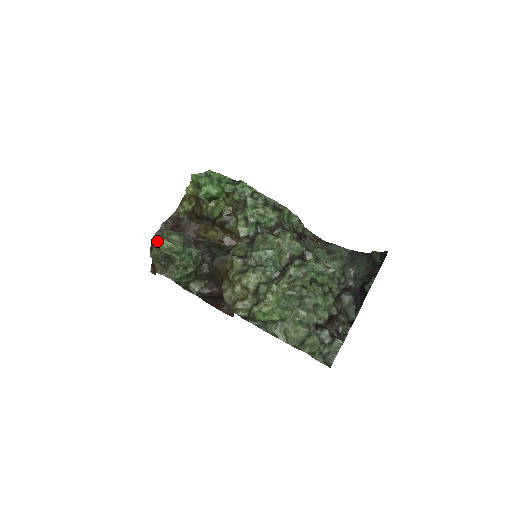
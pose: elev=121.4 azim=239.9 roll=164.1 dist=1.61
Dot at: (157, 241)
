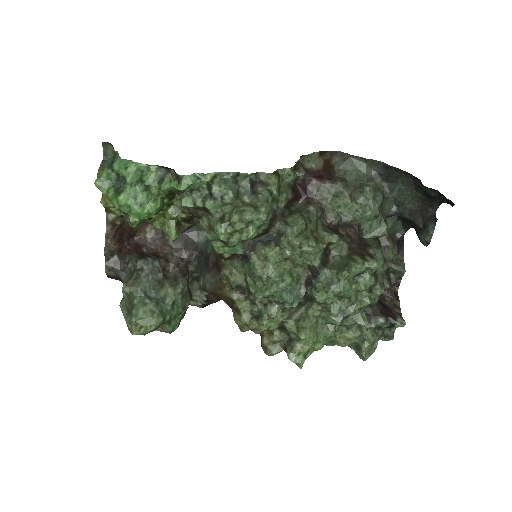
Dot at: (114, 274)
